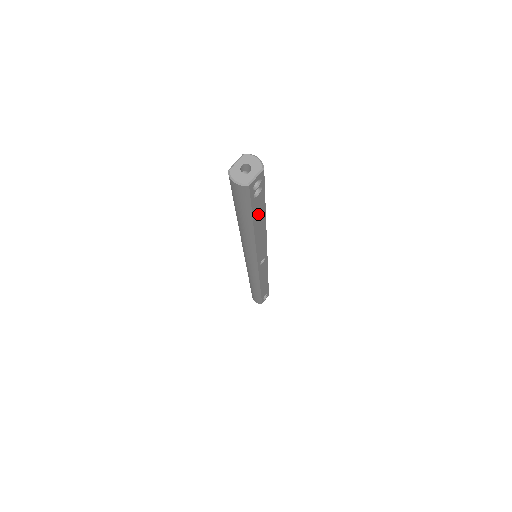
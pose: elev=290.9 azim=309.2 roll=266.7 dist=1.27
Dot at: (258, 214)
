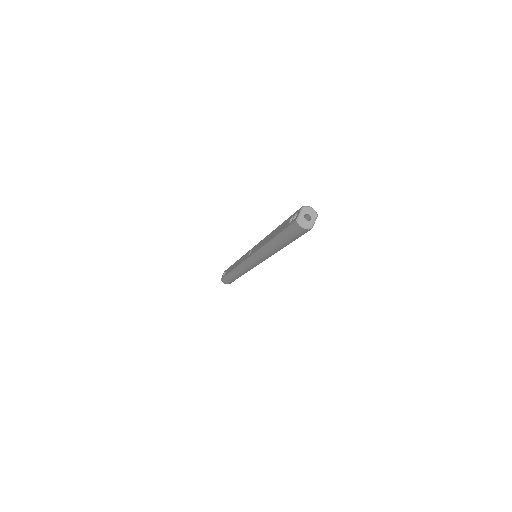
Dot at: occluded
